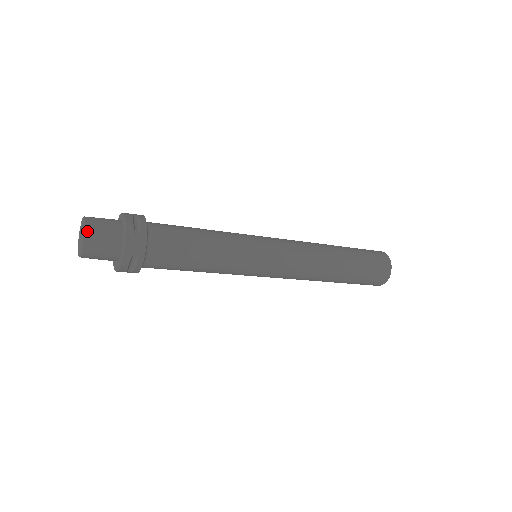
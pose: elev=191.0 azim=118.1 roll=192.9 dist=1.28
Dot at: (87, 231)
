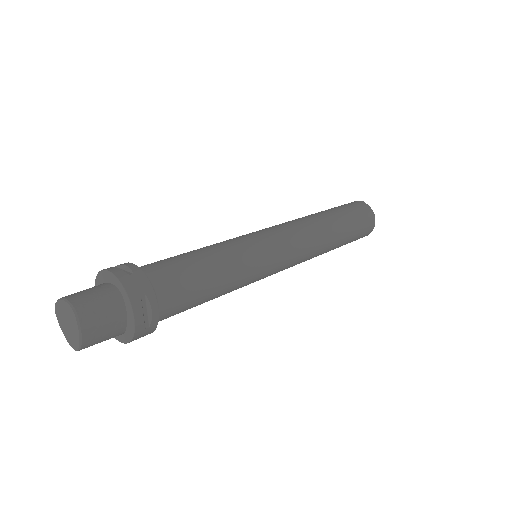
Dot at: (84, 338)
